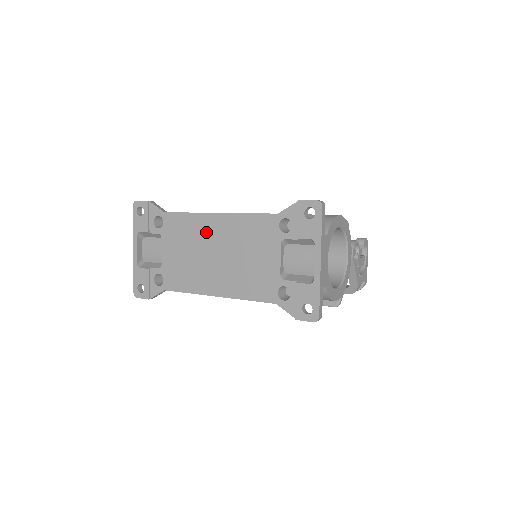
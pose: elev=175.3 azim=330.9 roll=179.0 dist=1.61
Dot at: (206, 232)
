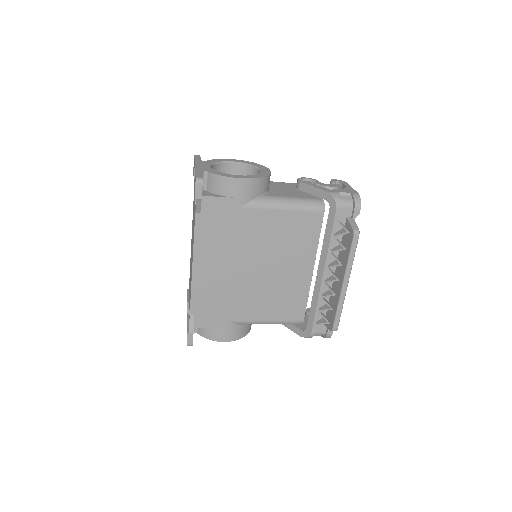
Dot at: occluded
